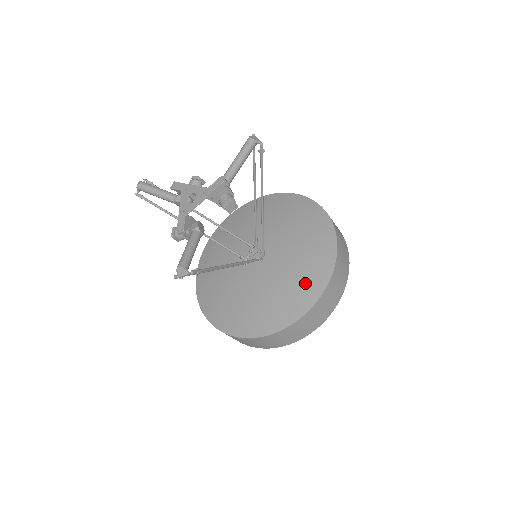
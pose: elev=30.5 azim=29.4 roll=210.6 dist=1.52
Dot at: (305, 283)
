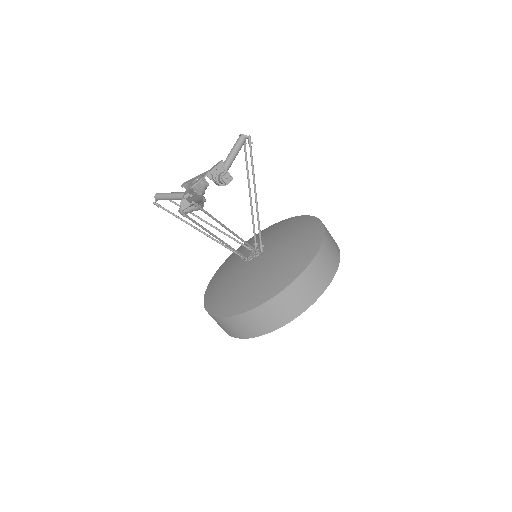
Dot at: (298, 255)
